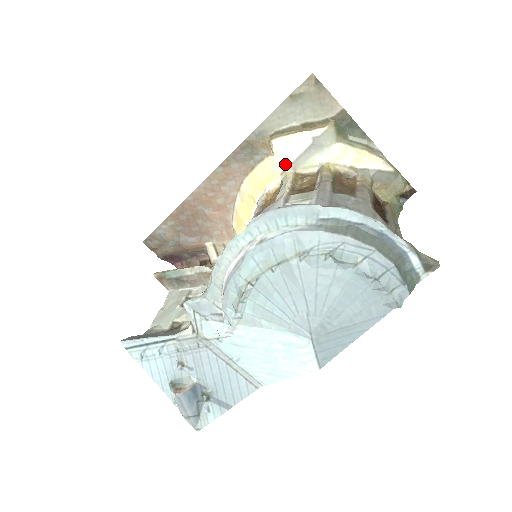
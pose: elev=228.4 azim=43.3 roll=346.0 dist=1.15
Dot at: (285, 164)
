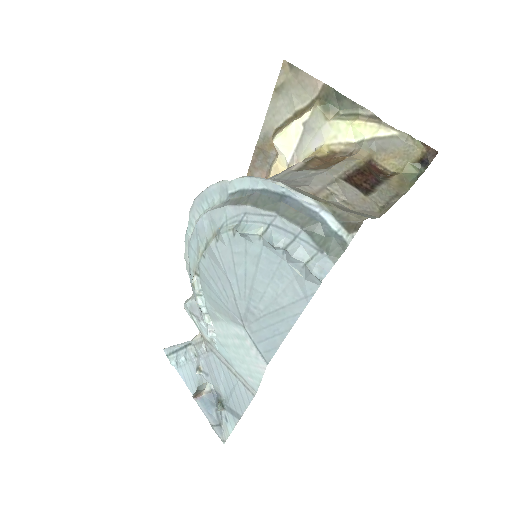
Dot at: (288, 159)
